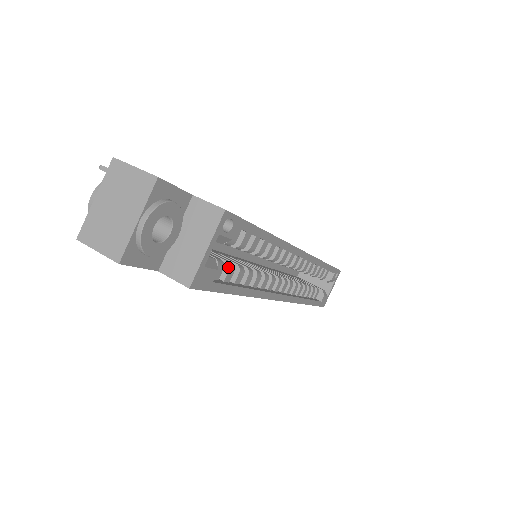
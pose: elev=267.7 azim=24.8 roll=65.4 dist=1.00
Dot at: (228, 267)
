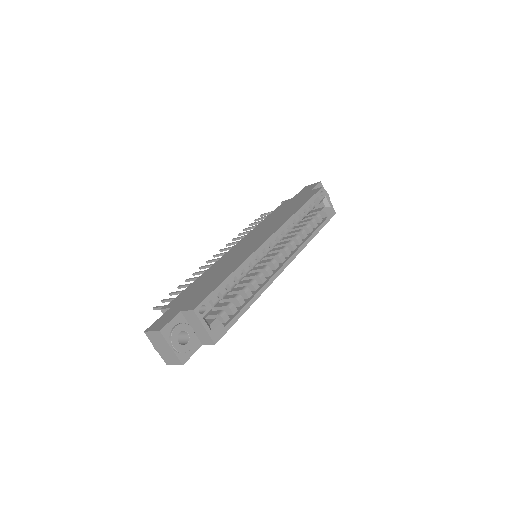
Dot at: (229, 308)
